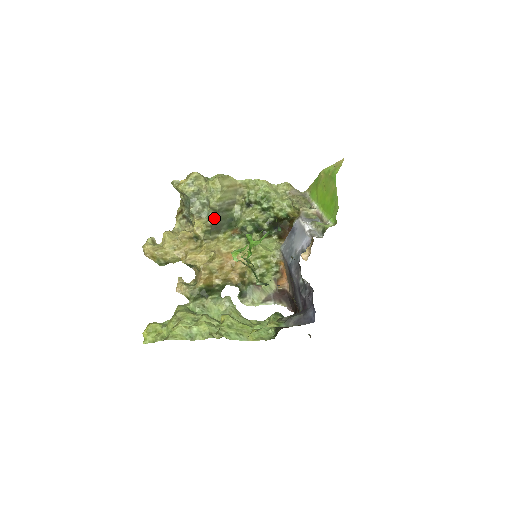
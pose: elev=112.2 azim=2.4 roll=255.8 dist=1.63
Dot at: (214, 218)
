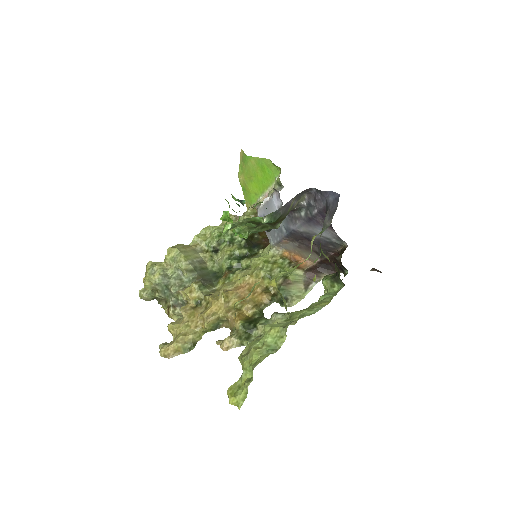
Dot at: (197, 277)
